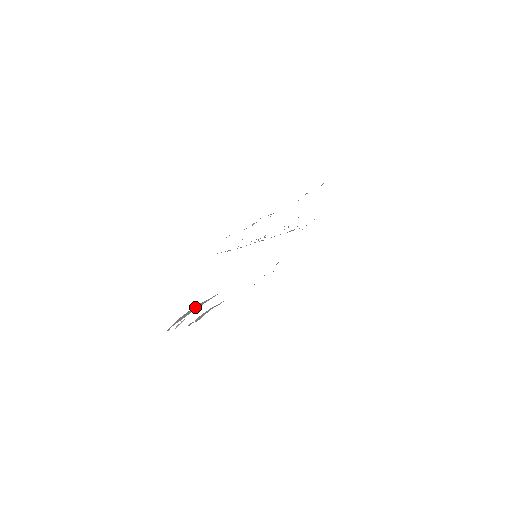
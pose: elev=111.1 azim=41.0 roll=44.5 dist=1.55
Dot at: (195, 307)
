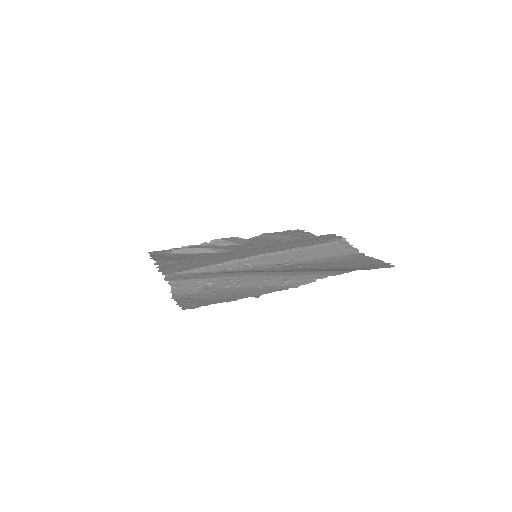
Dot at: (197, 249)
